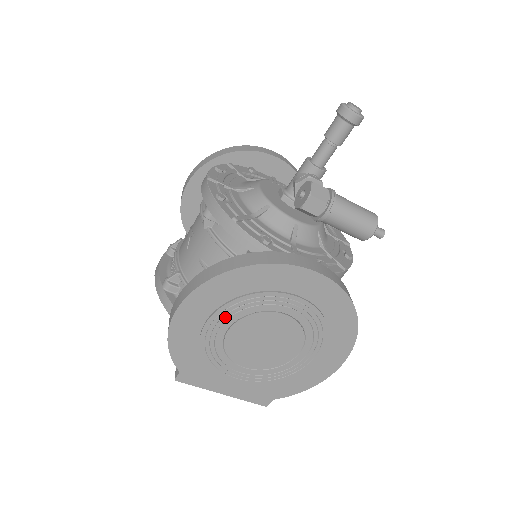
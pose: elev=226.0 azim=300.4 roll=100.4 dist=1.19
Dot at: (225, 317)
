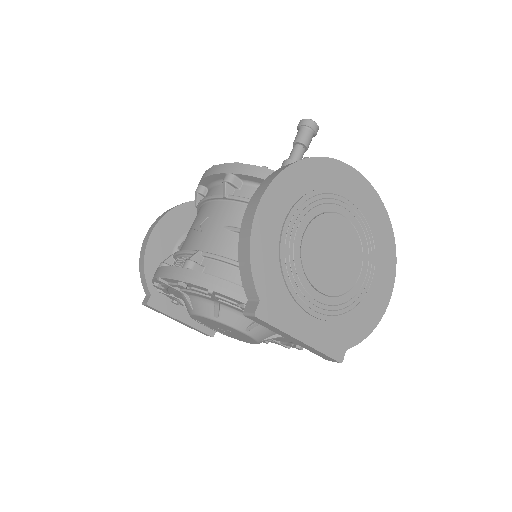
Dot at: (301, 216)
